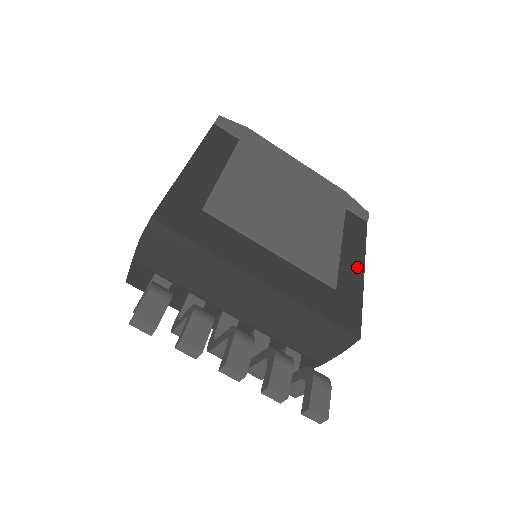
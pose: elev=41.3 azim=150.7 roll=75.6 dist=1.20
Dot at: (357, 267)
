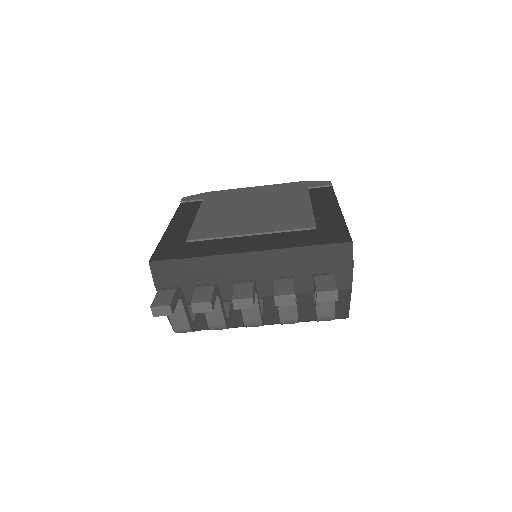
Dot at: (332, 210)
